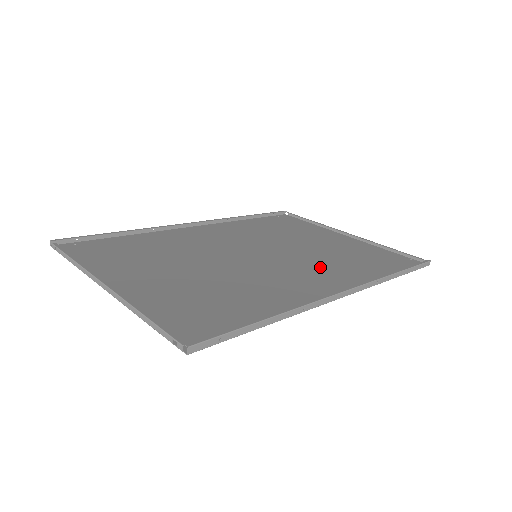
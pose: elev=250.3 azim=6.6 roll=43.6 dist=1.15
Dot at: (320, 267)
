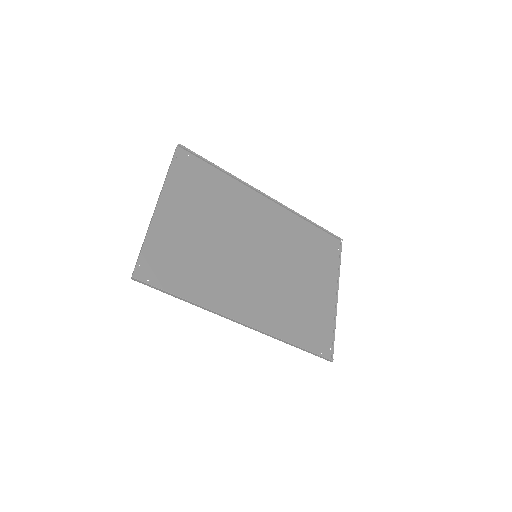
Dot at: (271, 298)
